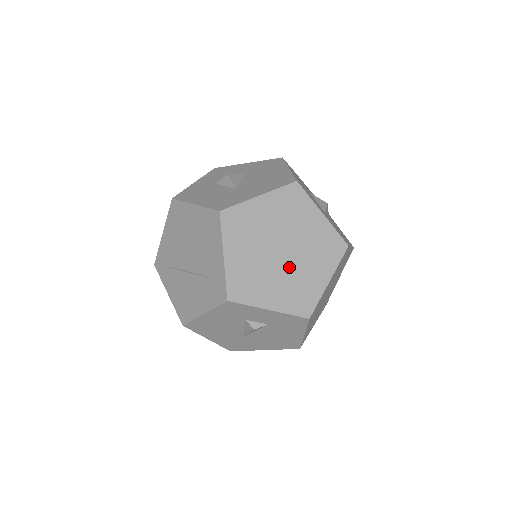
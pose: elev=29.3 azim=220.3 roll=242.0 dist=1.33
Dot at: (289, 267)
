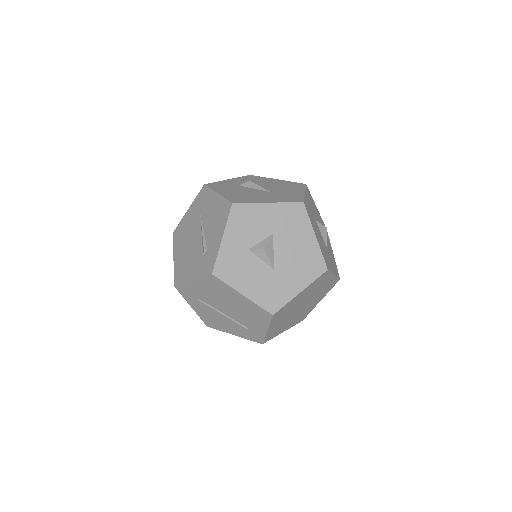
Dot at: (302, 310)
